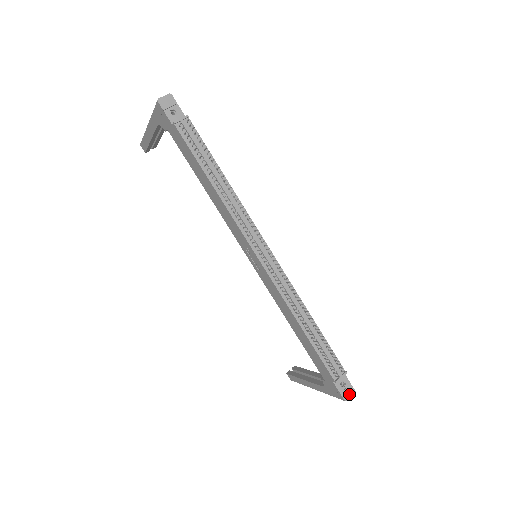
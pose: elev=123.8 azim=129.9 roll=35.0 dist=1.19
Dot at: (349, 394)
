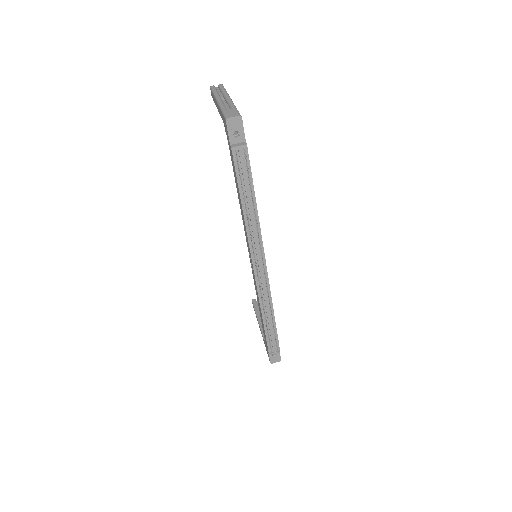
Dot at: (276, 360)
